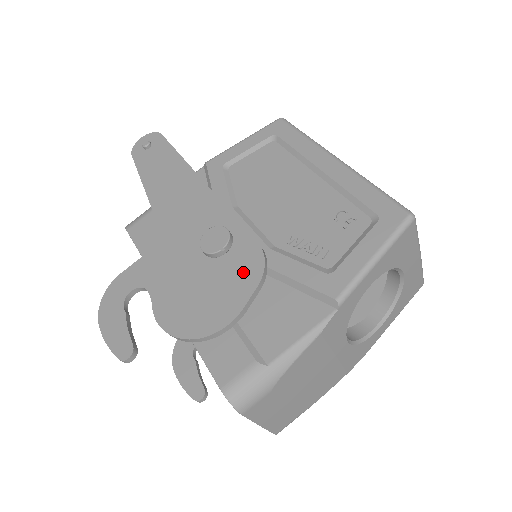
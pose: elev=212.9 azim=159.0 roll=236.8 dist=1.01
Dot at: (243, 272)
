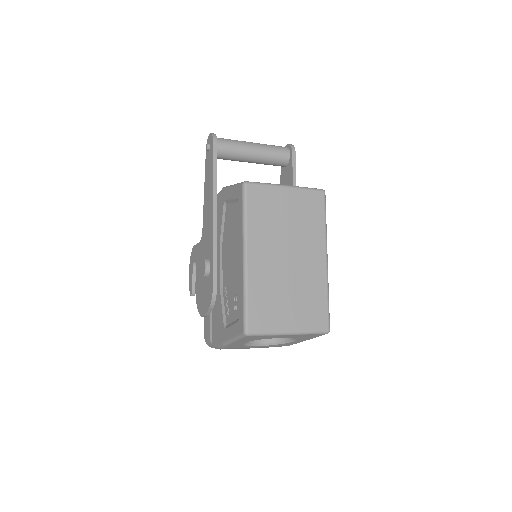
Dot at: (208, 296)
